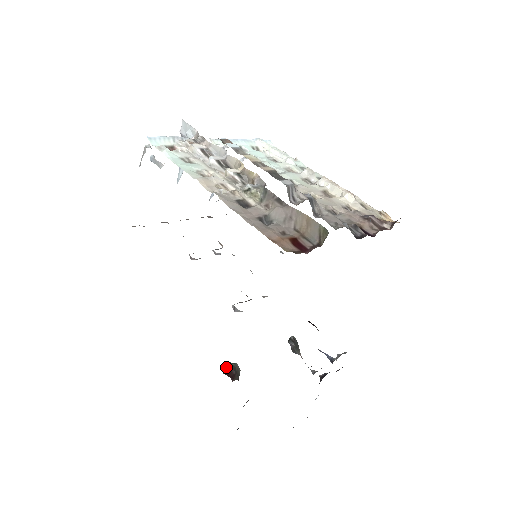
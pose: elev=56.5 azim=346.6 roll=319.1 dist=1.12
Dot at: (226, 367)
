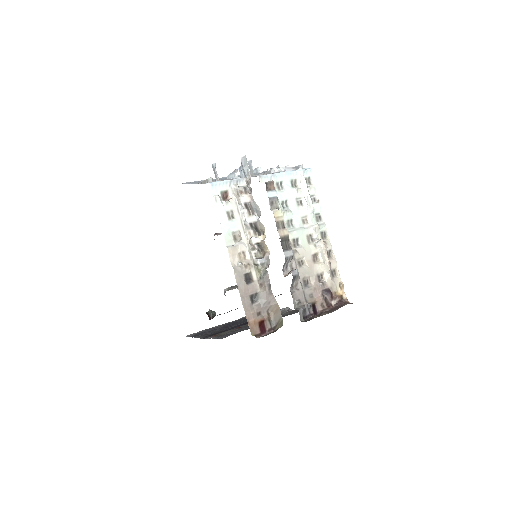
Dot at: (208, 312)
